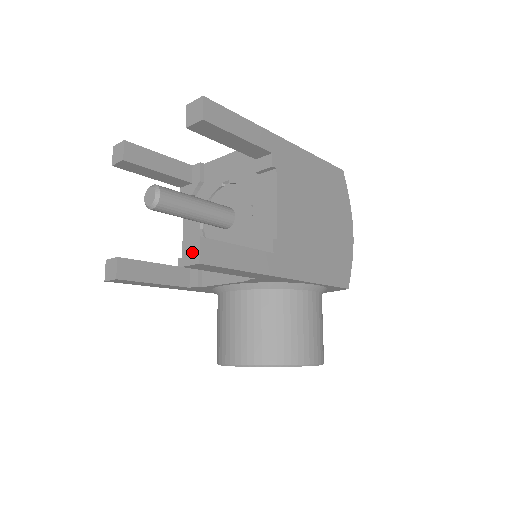
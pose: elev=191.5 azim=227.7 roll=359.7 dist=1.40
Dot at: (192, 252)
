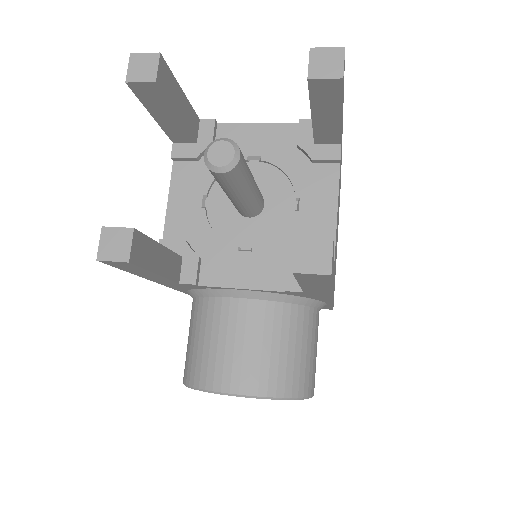
Dot at: (316, 256)
